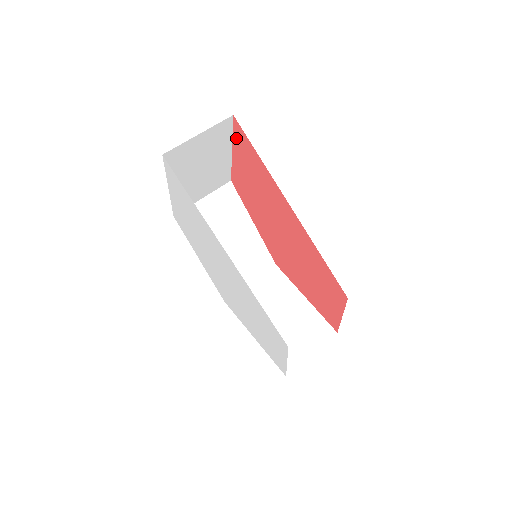
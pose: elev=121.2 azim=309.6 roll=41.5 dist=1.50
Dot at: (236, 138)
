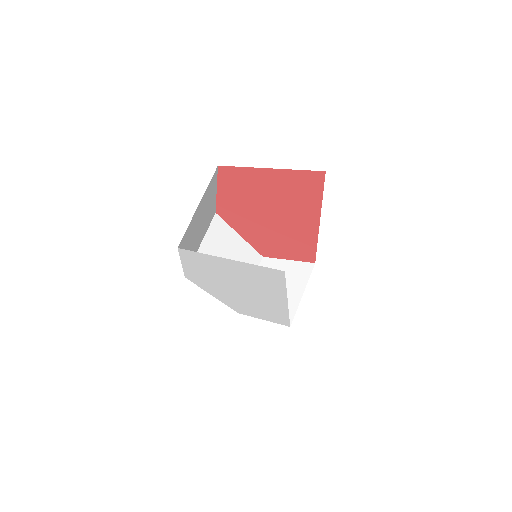
Dot at: (297, 174)
